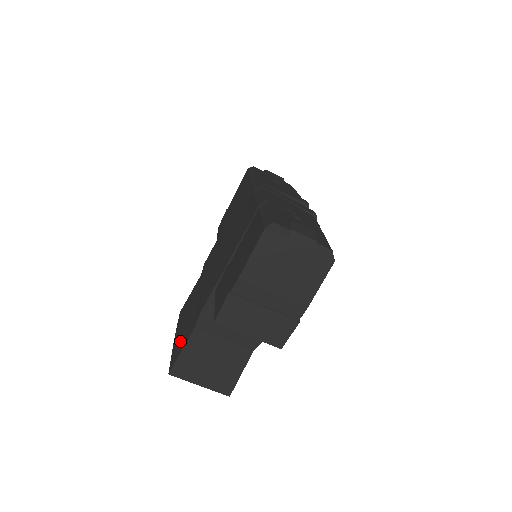
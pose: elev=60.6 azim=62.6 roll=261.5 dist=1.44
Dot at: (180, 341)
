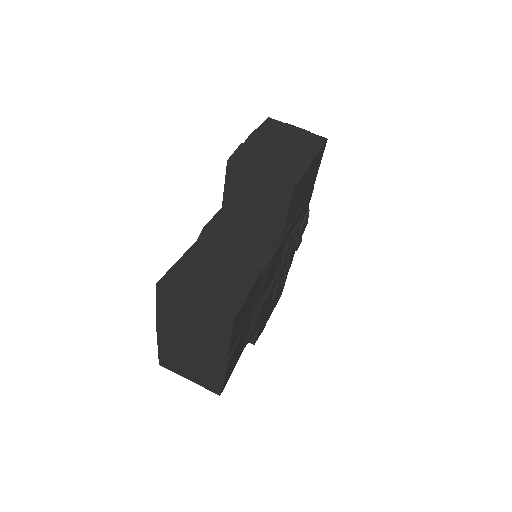
Dot at: occluded
